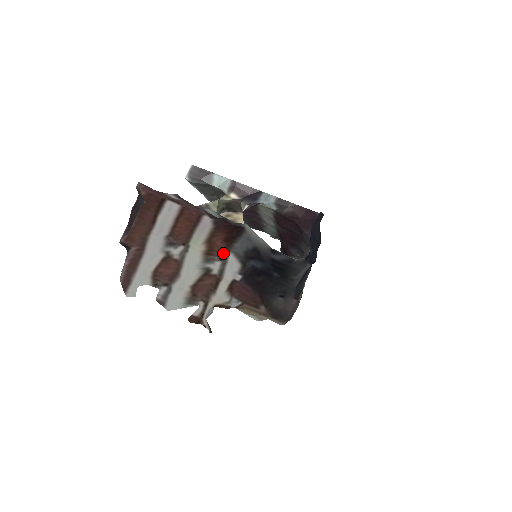
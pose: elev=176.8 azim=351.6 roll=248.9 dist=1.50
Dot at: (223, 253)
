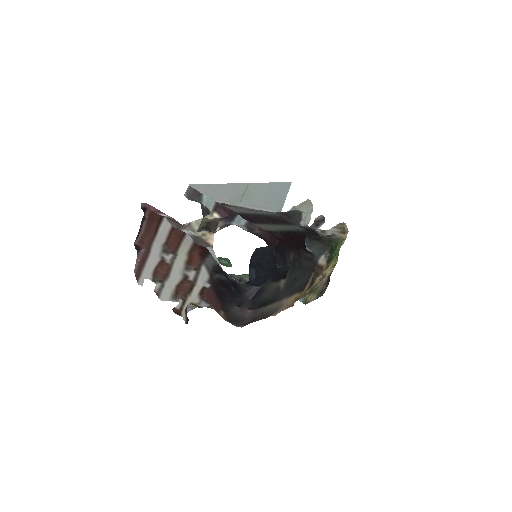
Dot at: (198, 264)
